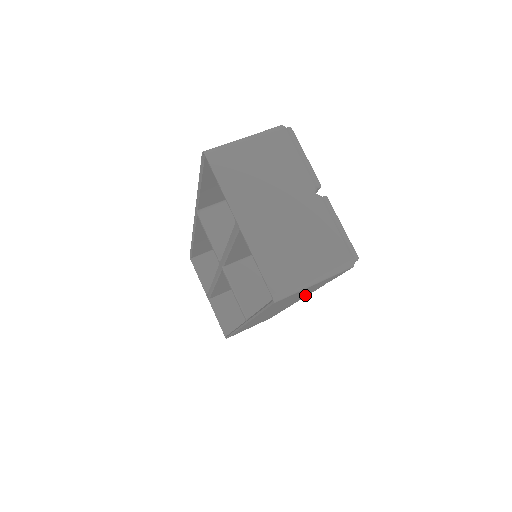
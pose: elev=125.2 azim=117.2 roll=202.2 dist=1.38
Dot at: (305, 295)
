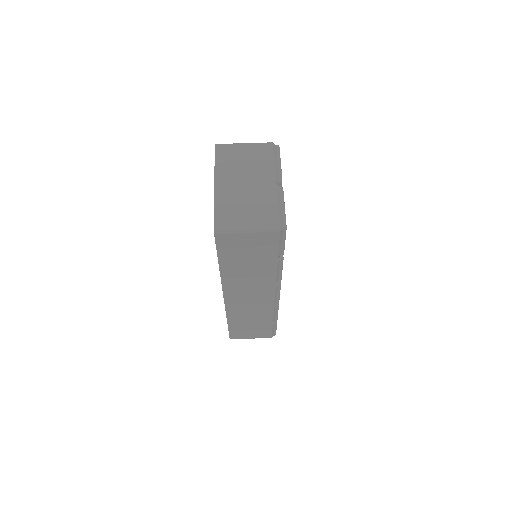
Dot at: (269, 278)
